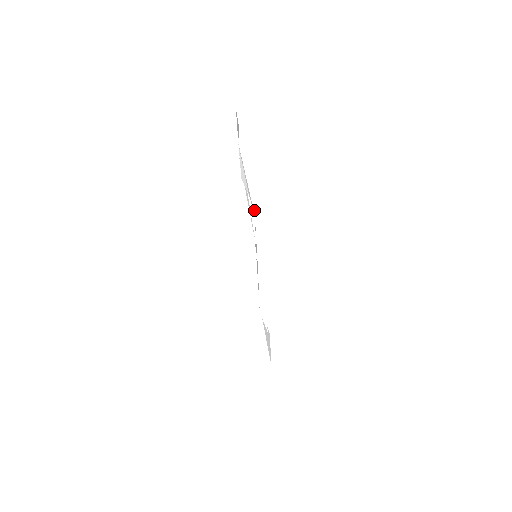
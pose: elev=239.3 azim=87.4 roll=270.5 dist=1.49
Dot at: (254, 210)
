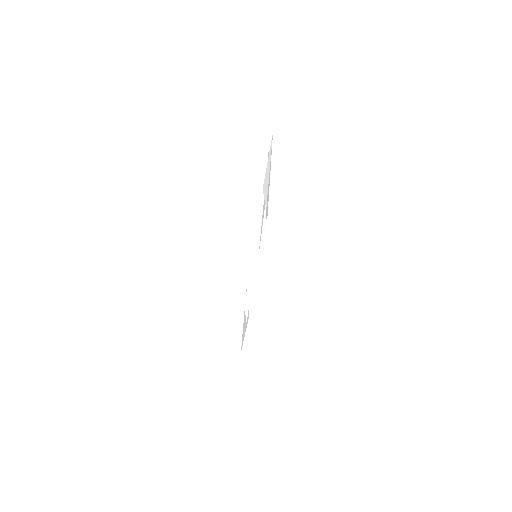
Dot at: (268, 213)
